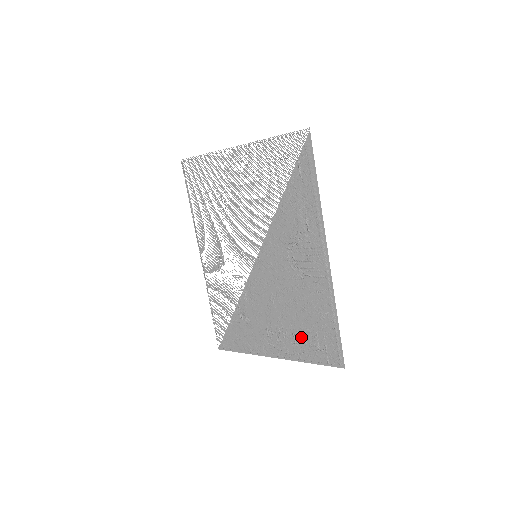
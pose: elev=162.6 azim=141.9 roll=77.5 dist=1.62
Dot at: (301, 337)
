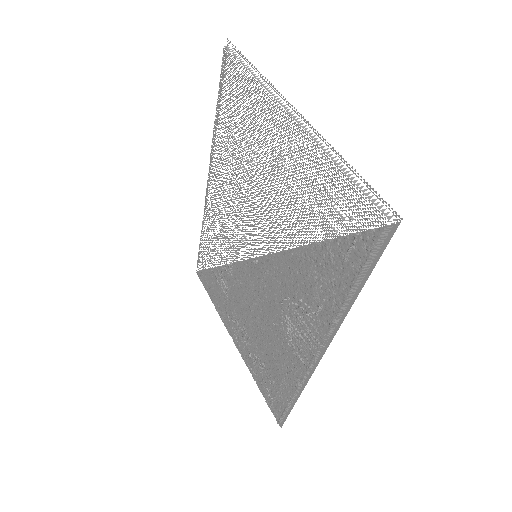
Dot at: (259, 364)
